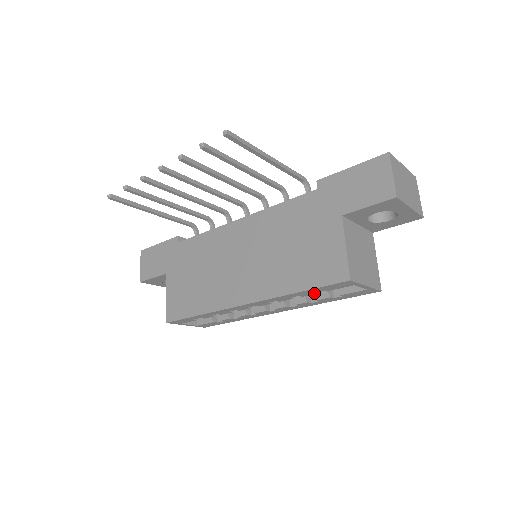
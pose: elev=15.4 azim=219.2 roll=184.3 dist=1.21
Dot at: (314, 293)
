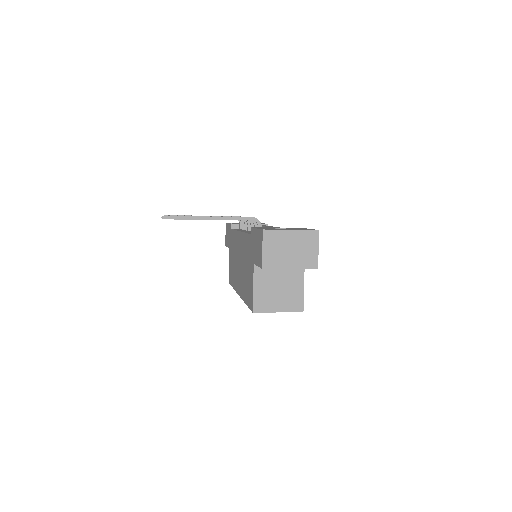
Dot at: occluded
